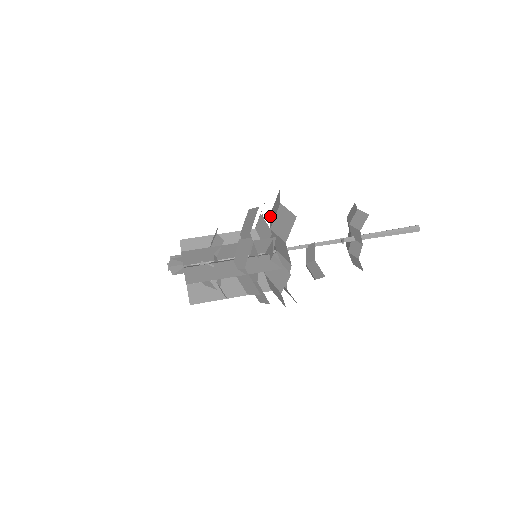
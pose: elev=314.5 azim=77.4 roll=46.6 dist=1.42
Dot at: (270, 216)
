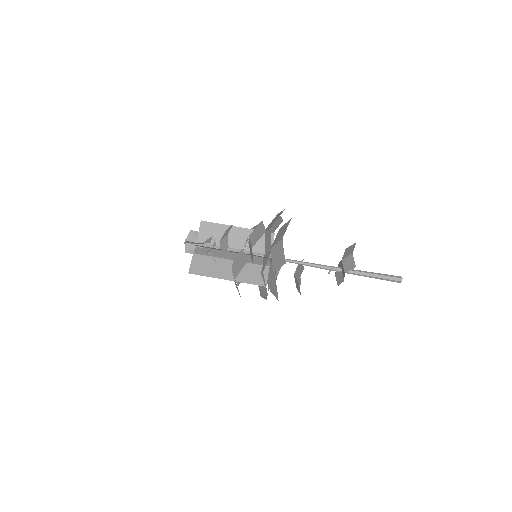
Dot at: (278, 232)
